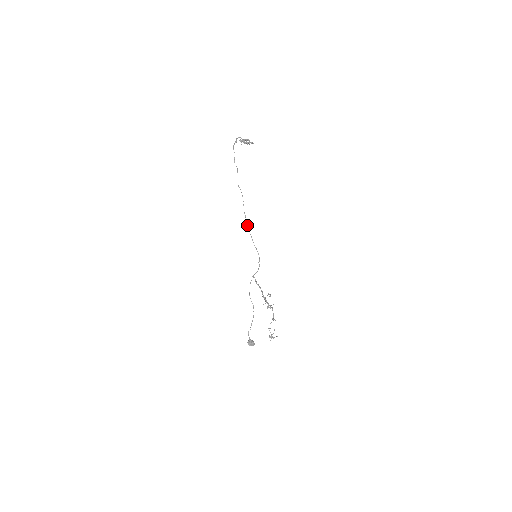
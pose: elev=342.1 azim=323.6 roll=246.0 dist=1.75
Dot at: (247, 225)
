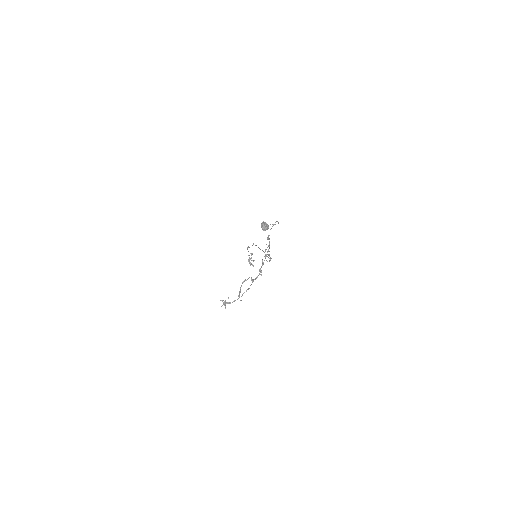
Dot at: occluded
